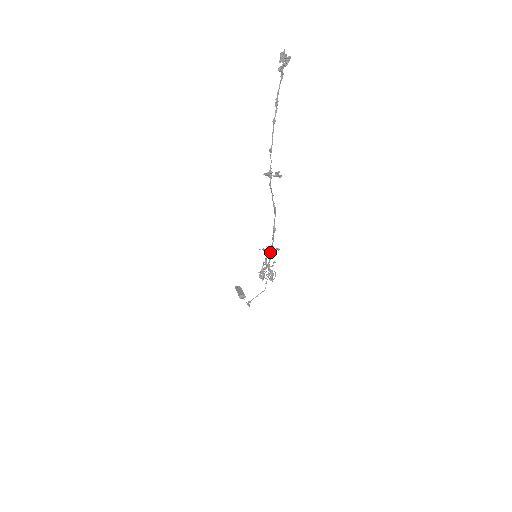
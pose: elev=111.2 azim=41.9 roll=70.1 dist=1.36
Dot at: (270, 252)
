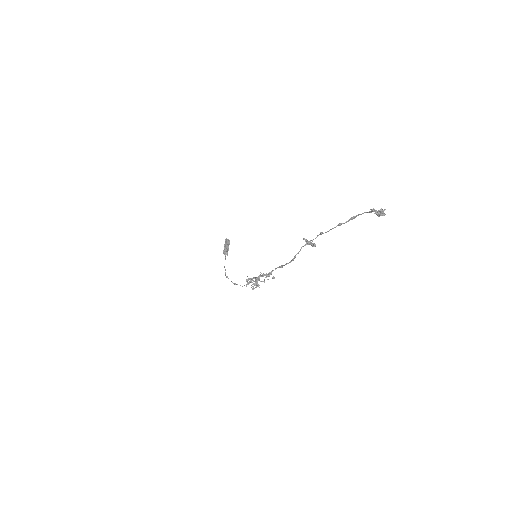
Dot at: occluded
